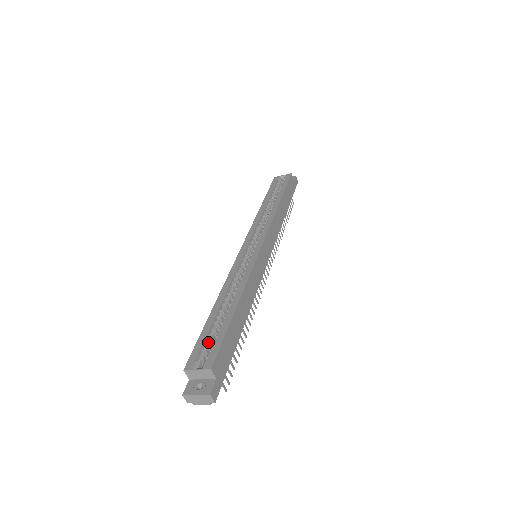
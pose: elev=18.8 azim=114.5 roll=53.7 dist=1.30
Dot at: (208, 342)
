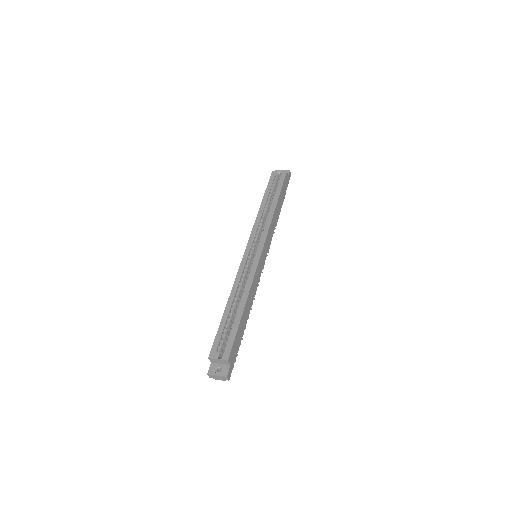
Dot at: (224, 336)
